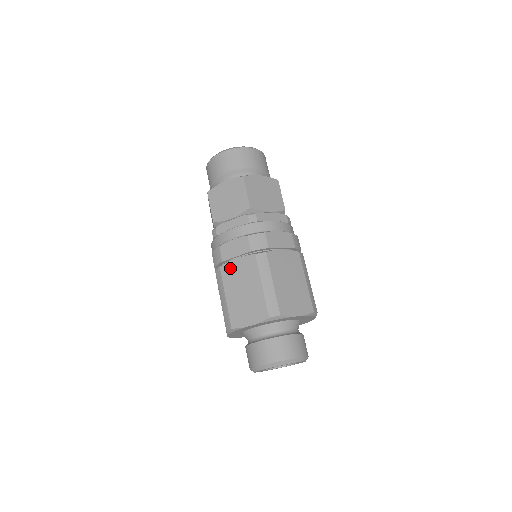
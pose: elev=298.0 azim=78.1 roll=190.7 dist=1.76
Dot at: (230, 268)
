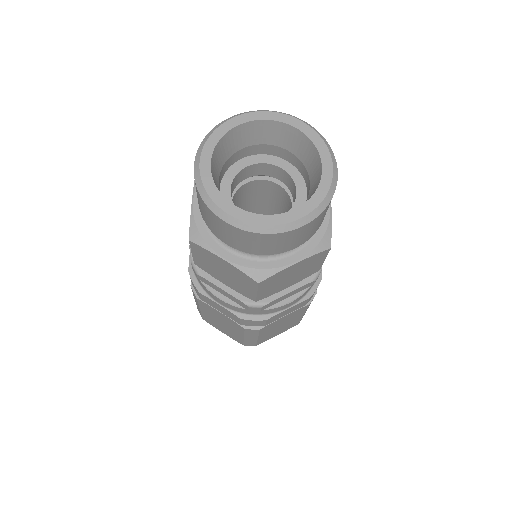
Dot at: (210, 309)
